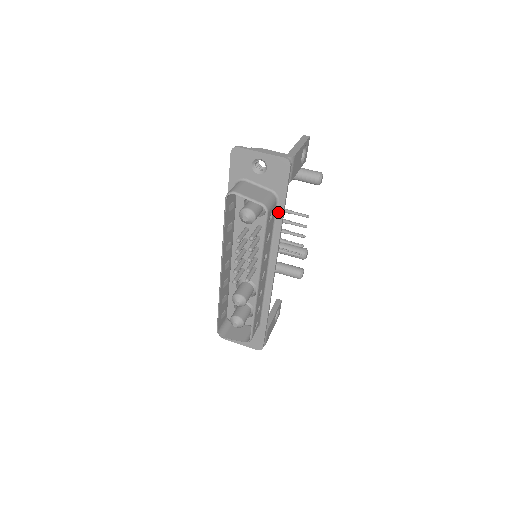
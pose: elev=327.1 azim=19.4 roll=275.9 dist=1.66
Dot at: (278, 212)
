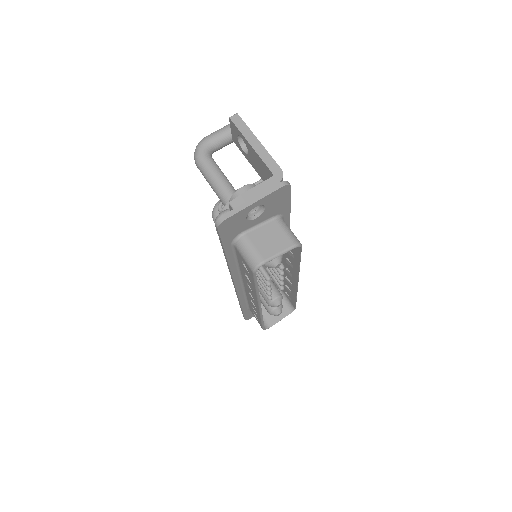
Dot at: occluded
